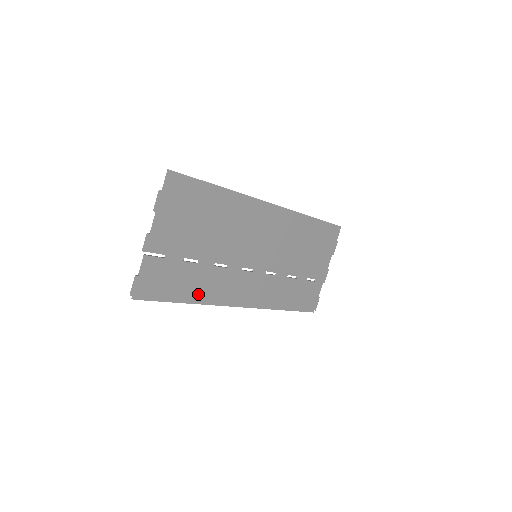
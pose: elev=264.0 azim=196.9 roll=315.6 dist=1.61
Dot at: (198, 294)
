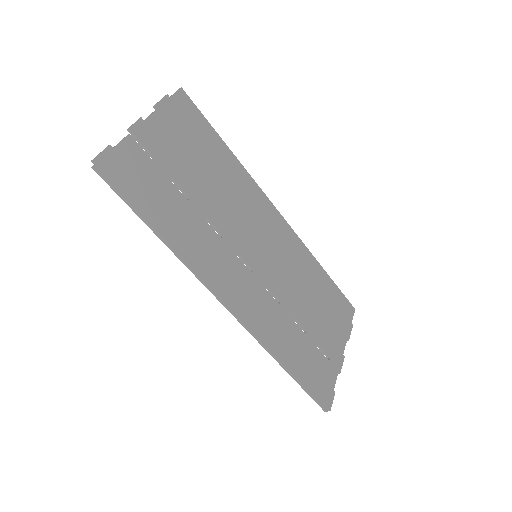
Dot at: (177, 237)
